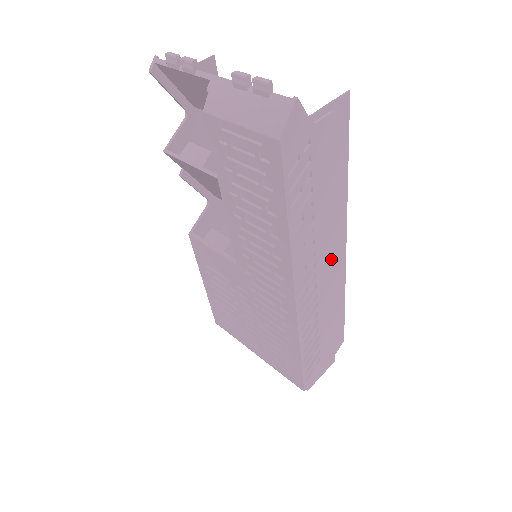
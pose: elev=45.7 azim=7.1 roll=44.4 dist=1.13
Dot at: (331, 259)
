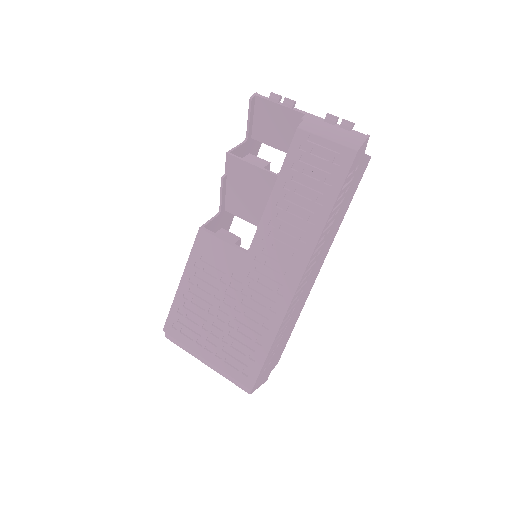
Dot at: occluded
